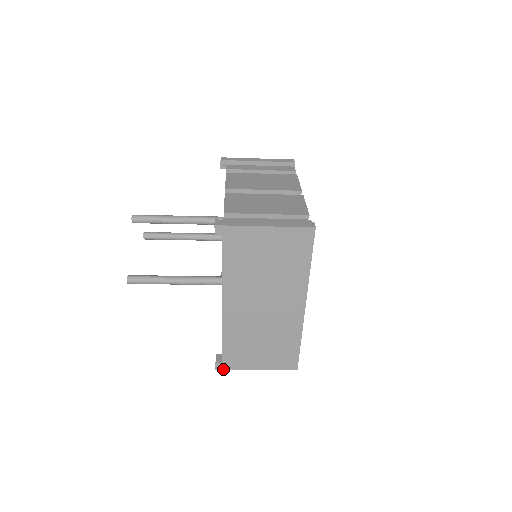
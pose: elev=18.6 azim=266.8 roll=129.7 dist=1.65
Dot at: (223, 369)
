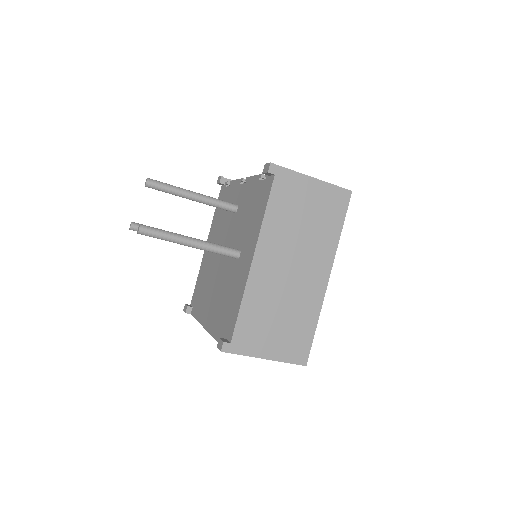
Dot at: (229, 352)
